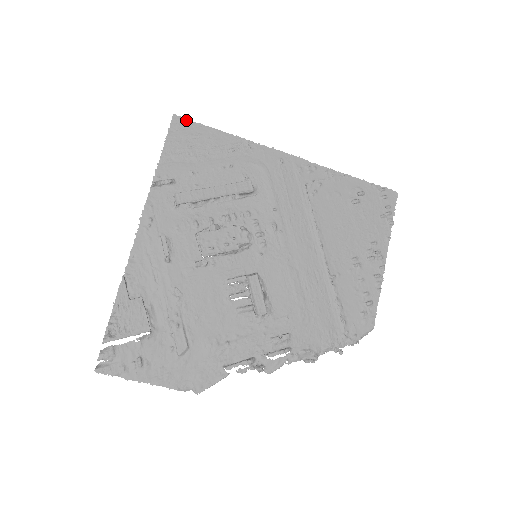
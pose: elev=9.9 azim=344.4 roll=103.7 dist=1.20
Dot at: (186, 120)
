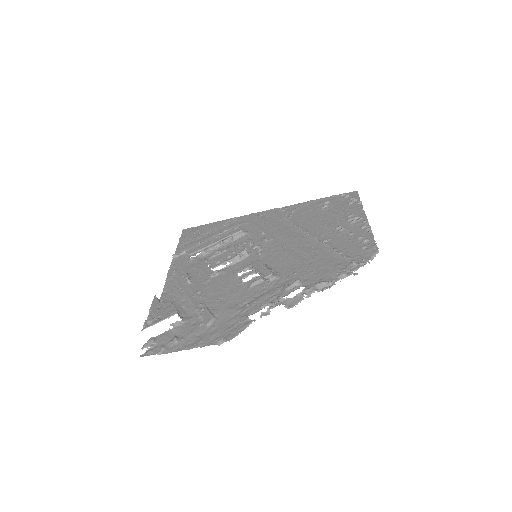
Dot at: (192, 228)
